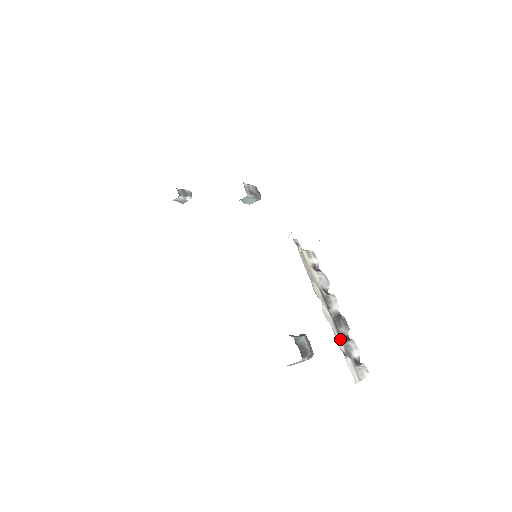
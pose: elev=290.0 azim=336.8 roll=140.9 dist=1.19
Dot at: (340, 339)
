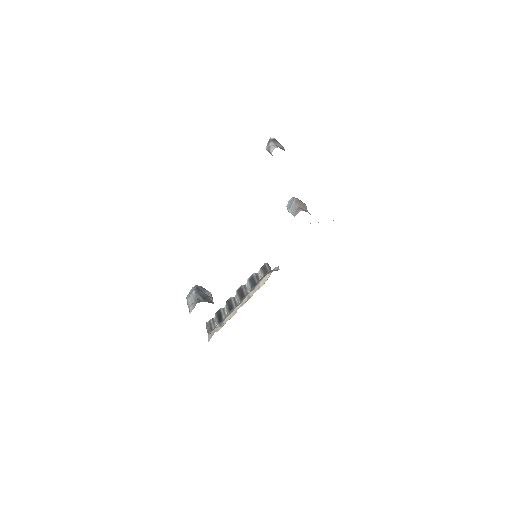
Dot at: occluded
